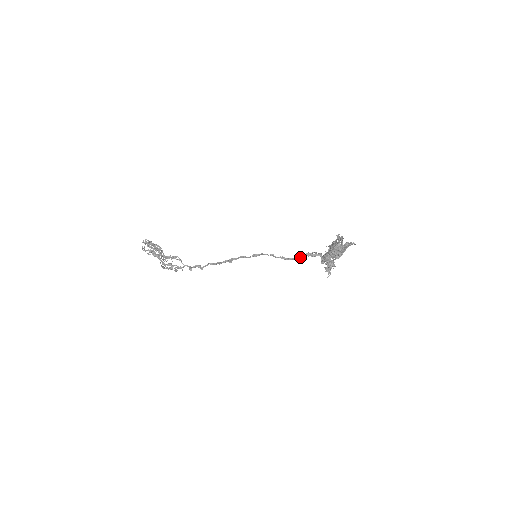
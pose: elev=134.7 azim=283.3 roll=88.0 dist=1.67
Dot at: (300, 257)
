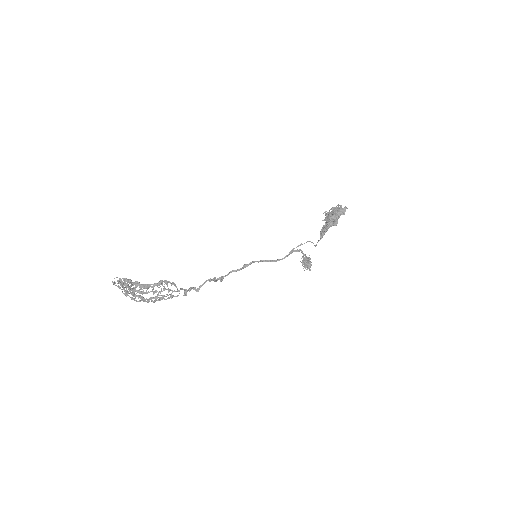
Dot at: (287, 255)
